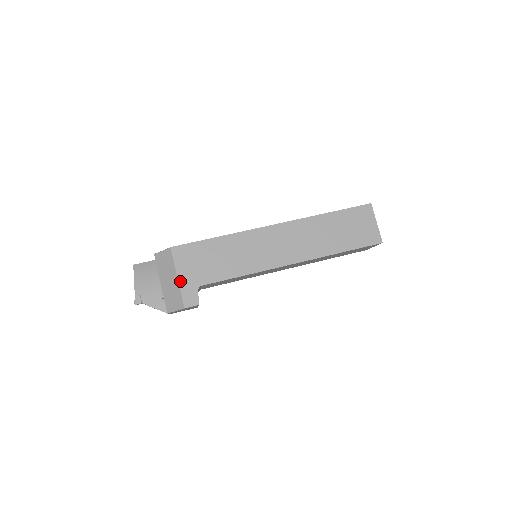
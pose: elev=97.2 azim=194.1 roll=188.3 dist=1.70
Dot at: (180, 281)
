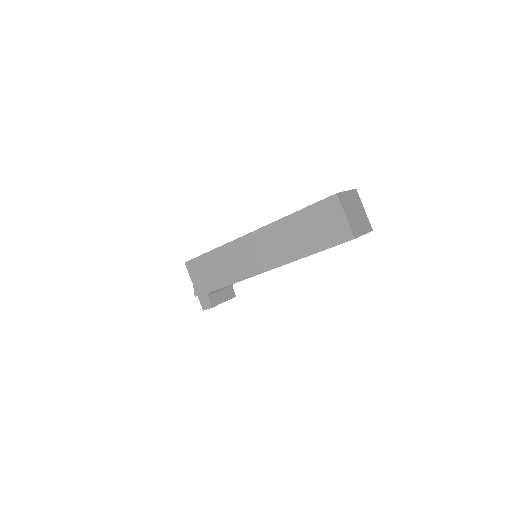
Dot at: (196, 289)
